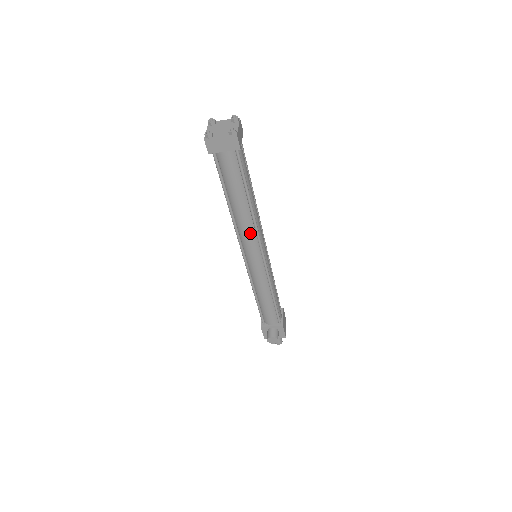
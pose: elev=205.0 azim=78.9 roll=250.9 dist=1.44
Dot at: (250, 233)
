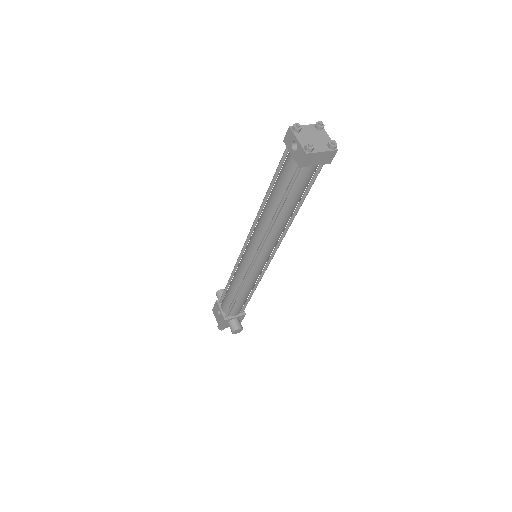
Dot at: (277, 239)
